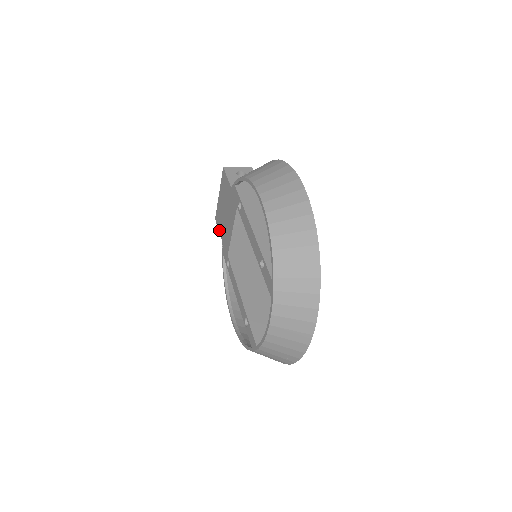
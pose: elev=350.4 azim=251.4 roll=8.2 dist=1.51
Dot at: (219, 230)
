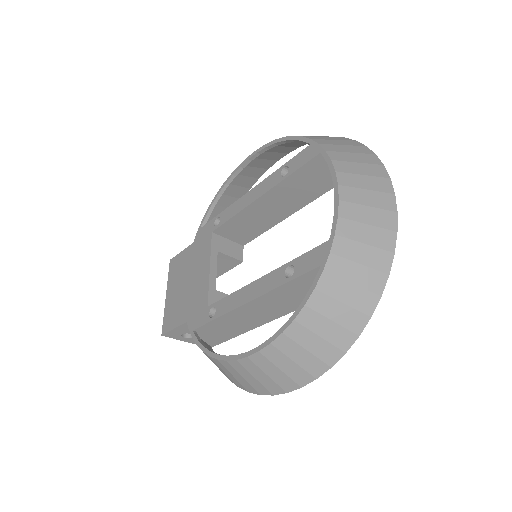
Dot at: (176, 324)
